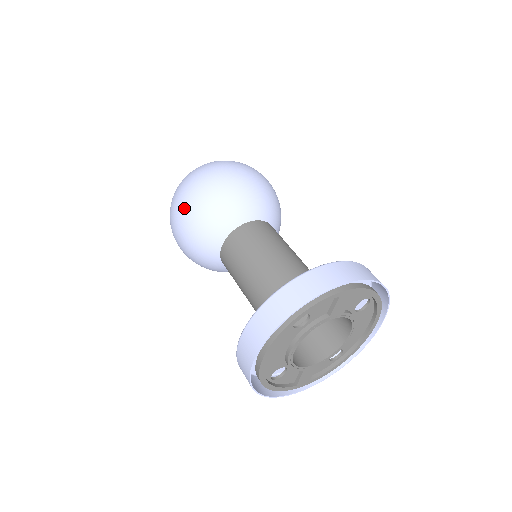
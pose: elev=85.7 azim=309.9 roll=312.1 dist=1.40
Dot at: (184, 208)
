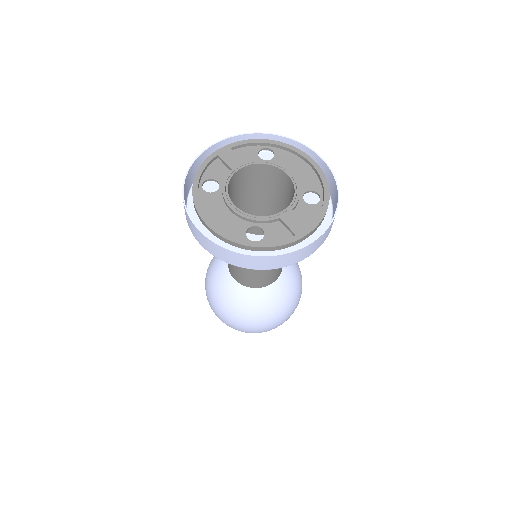
Dot at: (206, 293)
